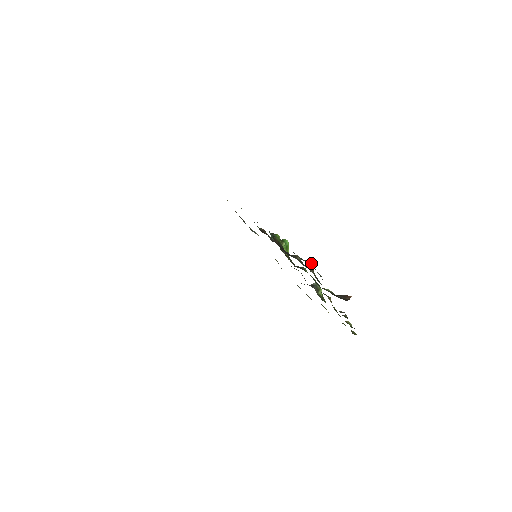
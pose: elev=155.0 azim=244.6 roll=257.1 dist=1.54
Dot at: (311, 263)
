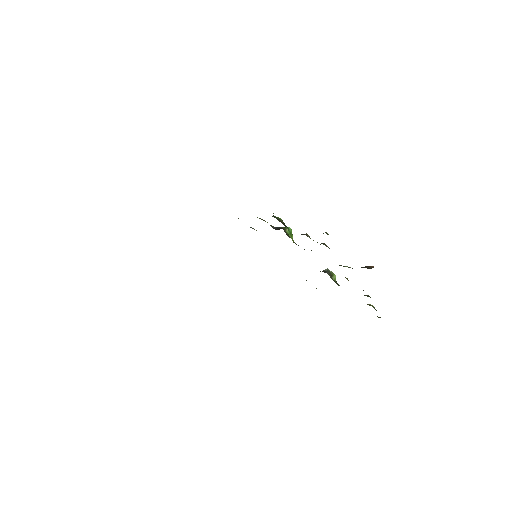
Dot at: (326, 232)
